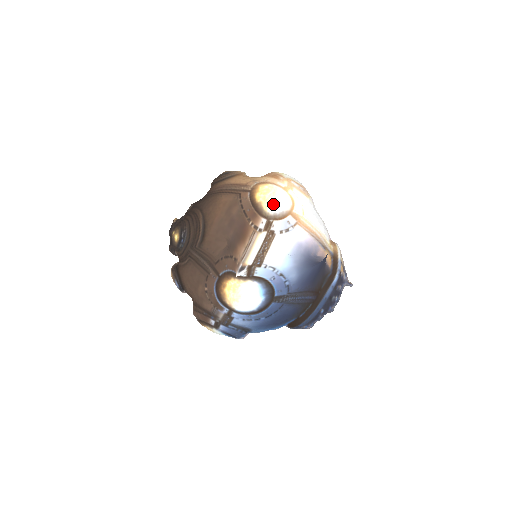
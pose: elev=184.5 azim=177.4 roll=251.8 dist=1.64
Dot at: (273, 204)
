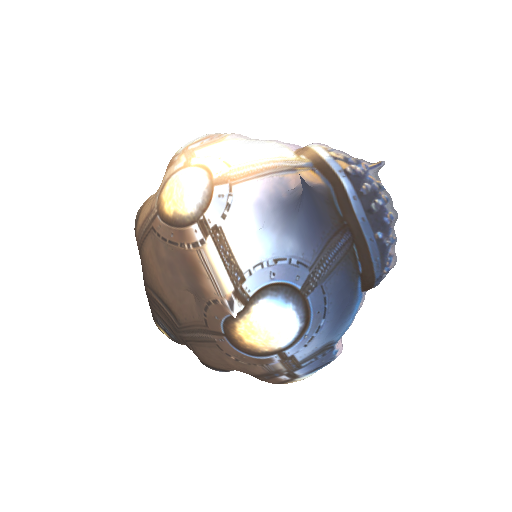
Dot at: (187, 198)
